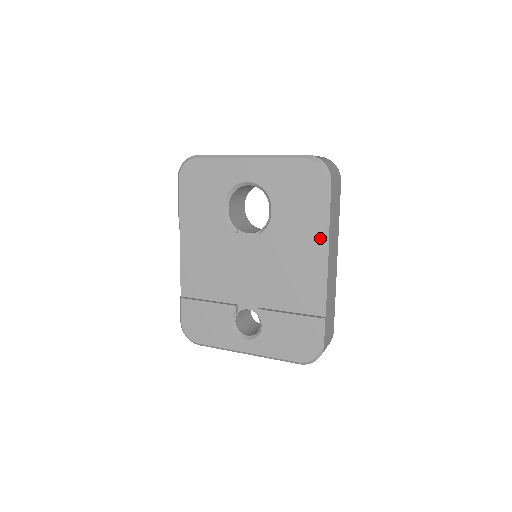
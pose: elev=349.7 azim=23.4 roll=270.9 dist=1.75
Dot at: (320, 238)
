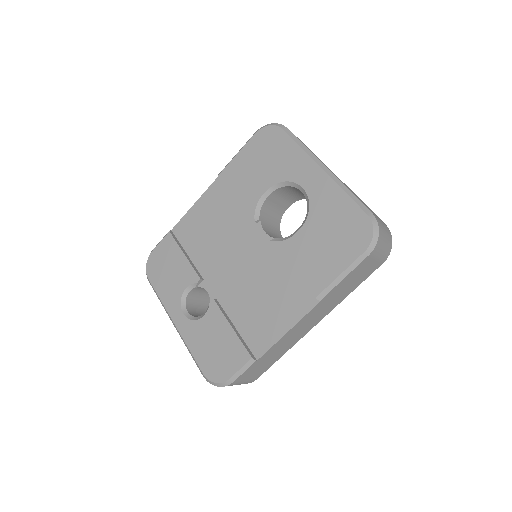
Dot at: (314, 293)
